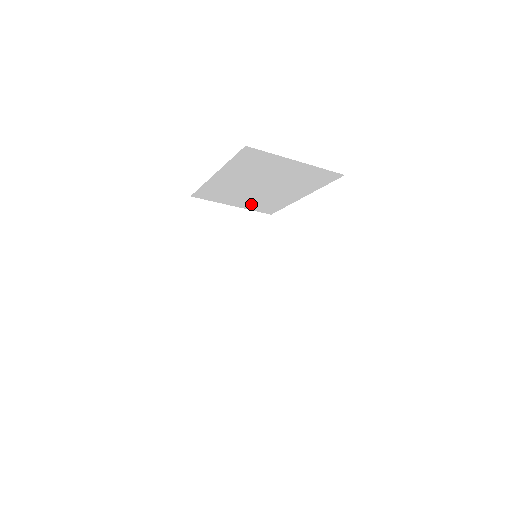
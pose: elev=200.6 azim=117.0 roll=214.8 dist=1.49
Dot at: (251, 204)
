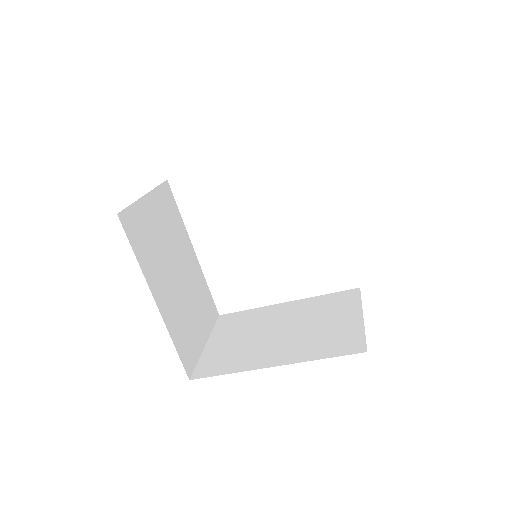
Dot at: occluded
